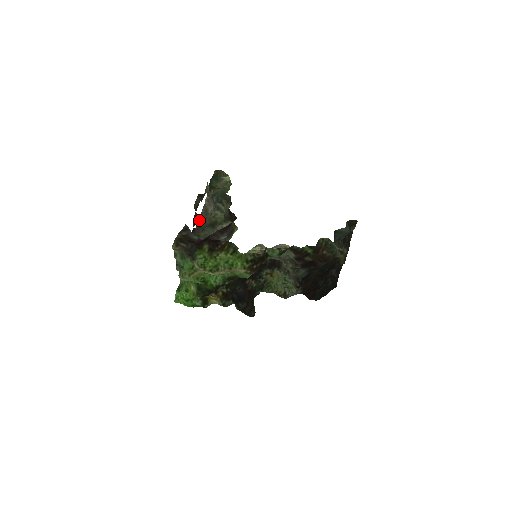
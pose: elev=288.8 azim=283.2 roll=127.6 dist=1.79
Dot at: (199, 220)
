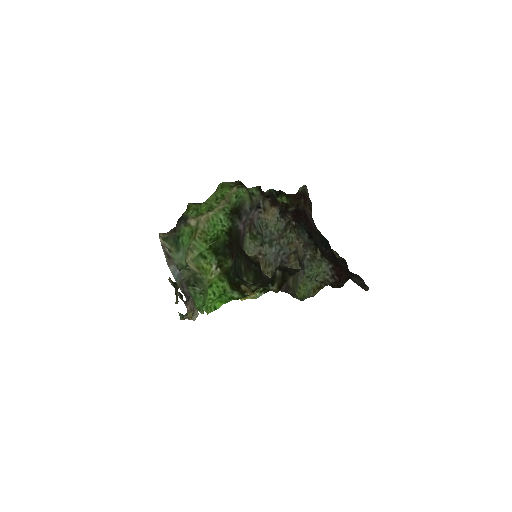
Dot at: (188, 318)
